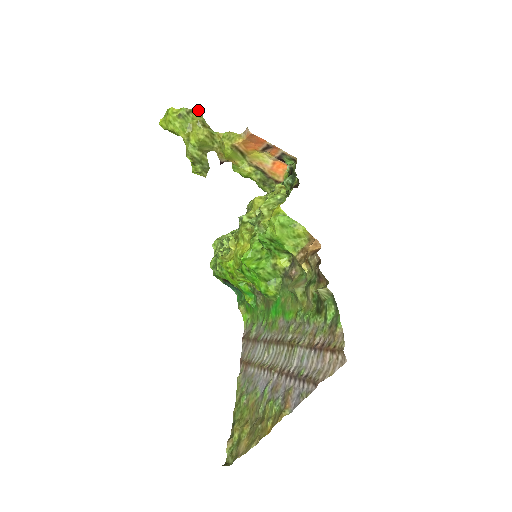
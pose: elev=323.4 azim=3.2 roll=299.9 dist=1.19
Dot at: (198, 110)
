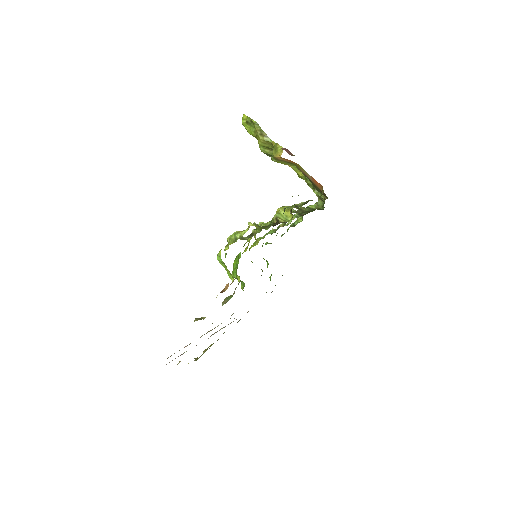
Dot at: (255, 122)
